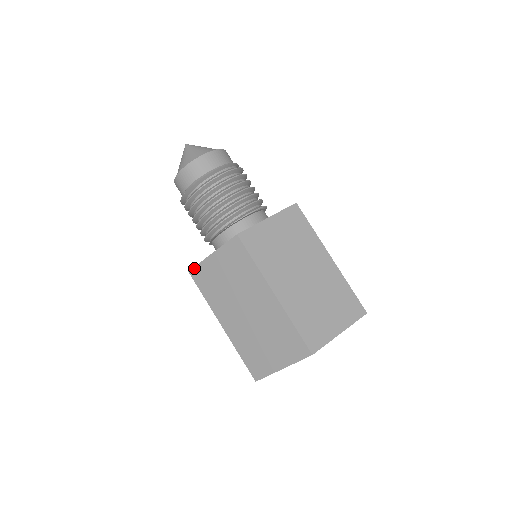
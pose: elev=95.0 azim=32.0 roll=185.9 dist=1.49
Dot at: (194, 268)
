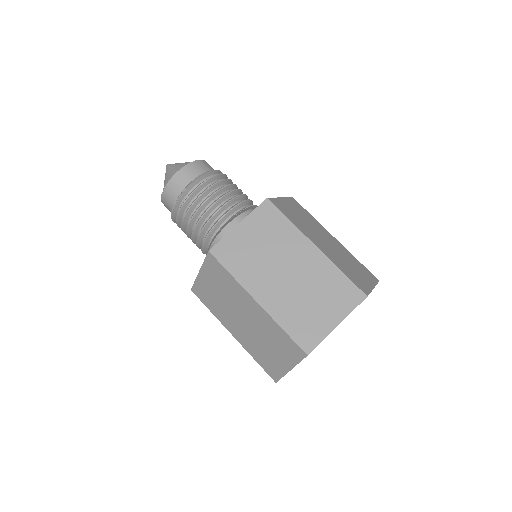
Dot at: (216, 245)
